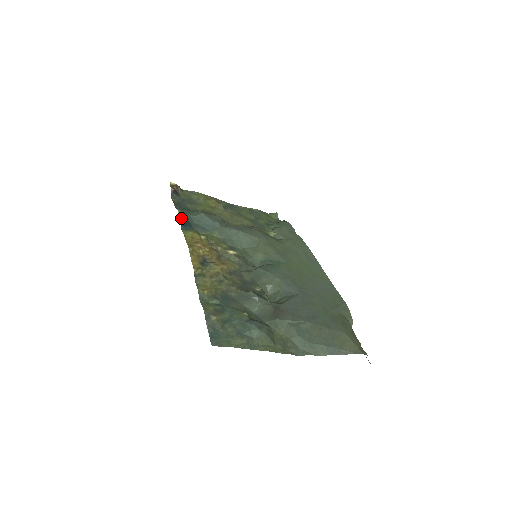
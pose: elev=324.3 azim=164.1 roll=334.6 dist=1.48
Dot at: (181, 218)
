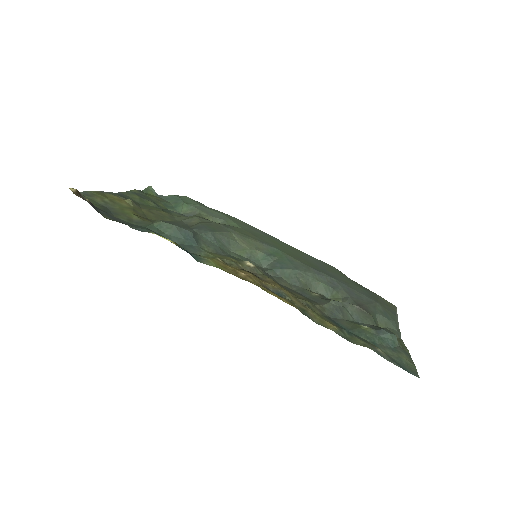
Dot at: (178, 245)
